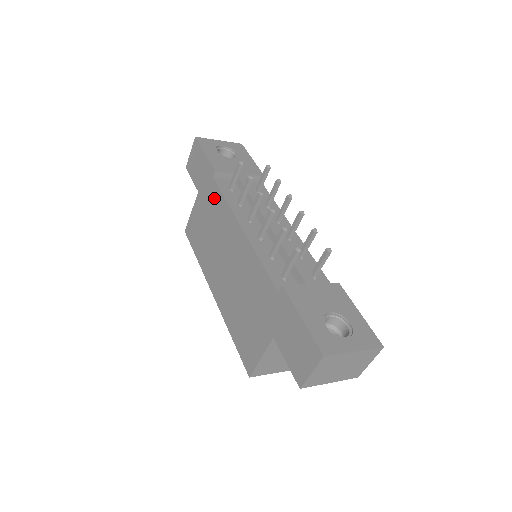
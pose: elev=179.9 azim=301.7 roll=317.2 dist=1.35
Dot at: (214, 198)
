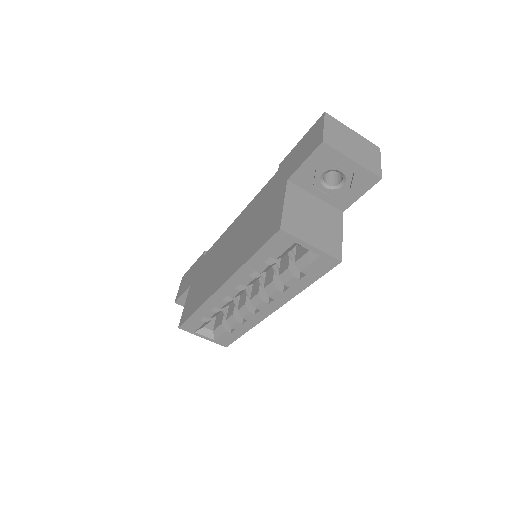
Dot at: (207, 258)
